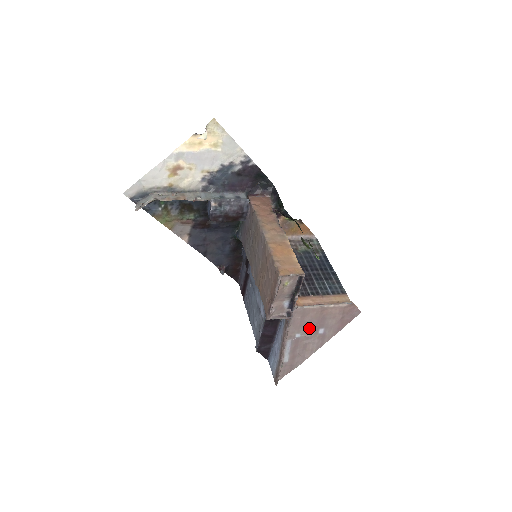
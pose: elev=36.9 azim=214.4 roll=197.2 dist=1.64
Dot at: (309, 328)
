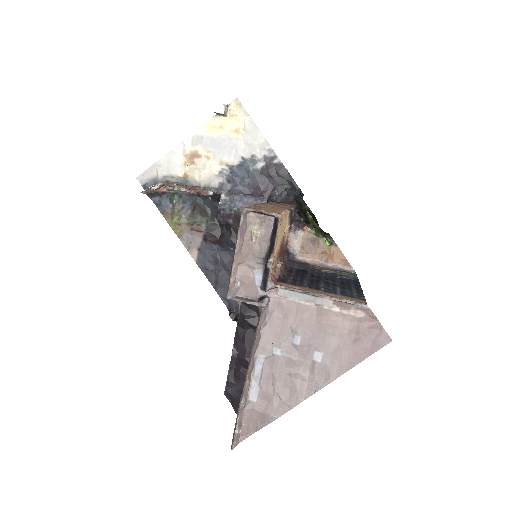
Dot at: (296, 343)
